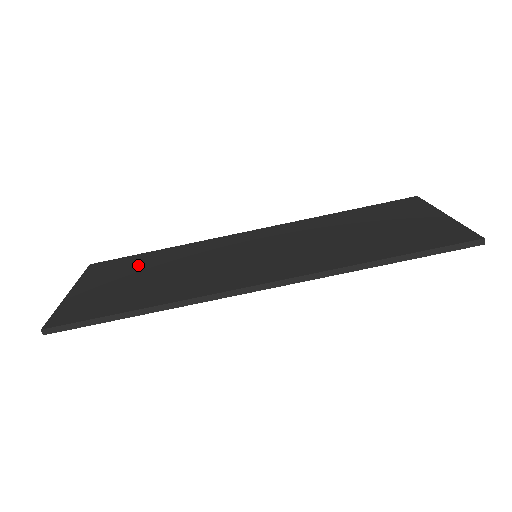
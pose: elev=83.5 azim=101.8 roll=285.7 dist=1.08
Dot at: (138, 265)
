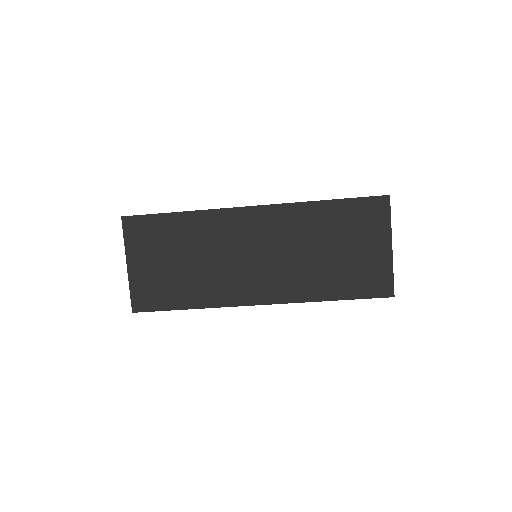
Dot at: (167, 239)
